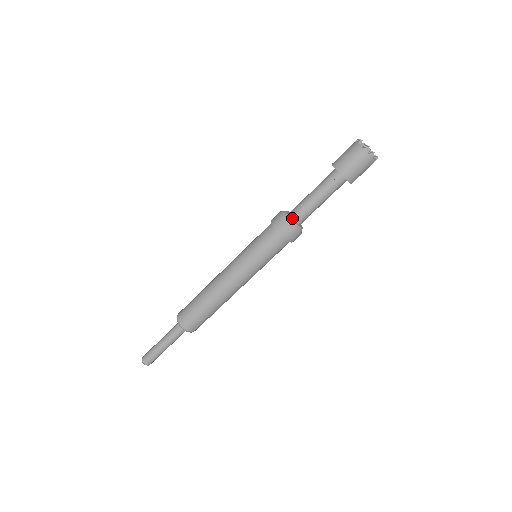
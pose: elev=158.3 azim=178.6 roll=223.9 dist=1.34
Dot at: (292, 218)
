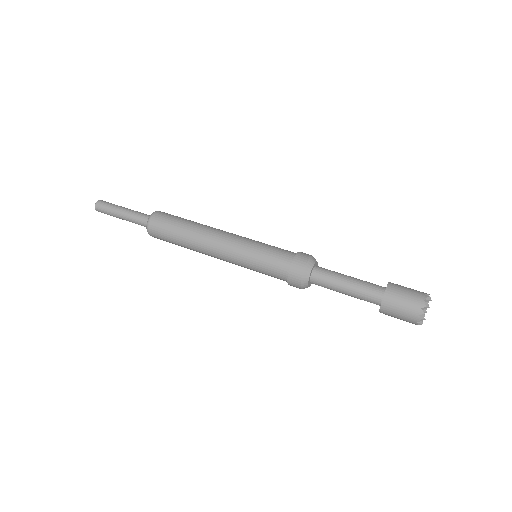
Dot at: (311, 277)
